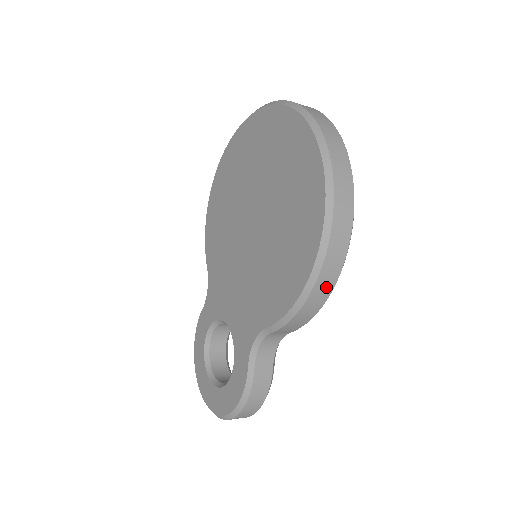
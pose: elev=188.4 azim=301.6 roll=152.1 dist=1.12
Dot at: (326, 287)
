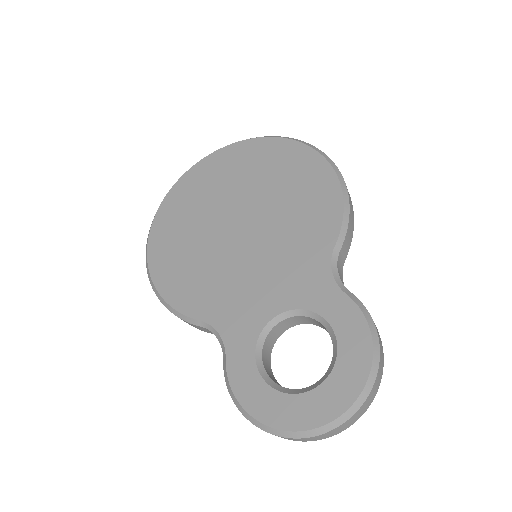
Dot at: occluded
